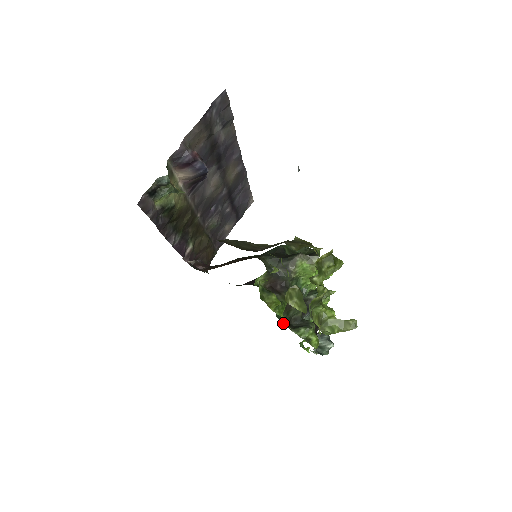
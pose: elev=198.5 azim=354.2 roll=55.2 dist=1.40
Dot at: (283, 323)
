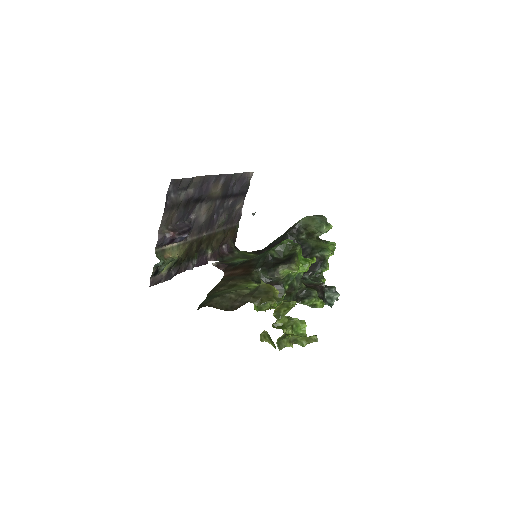
Dot at: occluded
